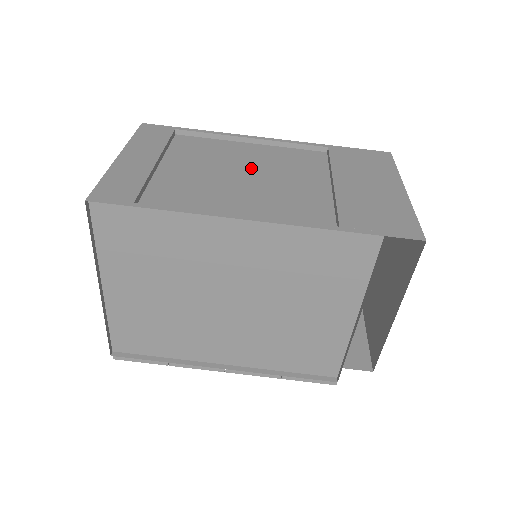
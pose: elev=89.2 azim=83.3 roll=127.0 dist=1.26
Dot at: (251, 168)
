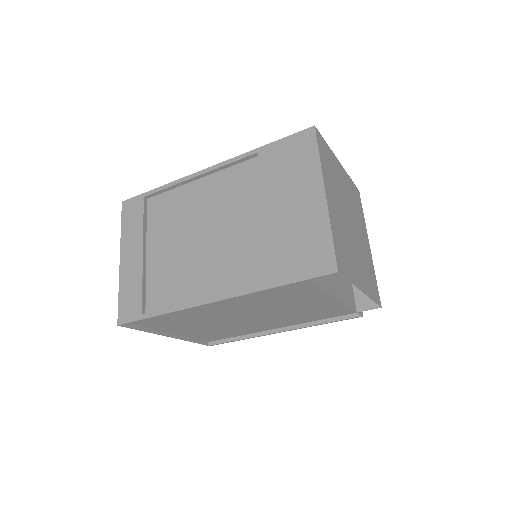
Dot at: (205, 221)
